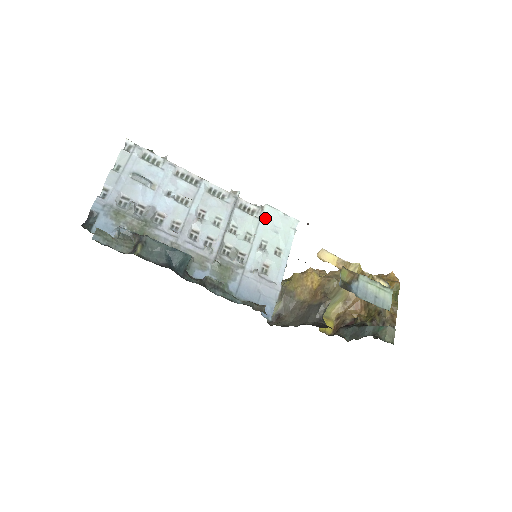
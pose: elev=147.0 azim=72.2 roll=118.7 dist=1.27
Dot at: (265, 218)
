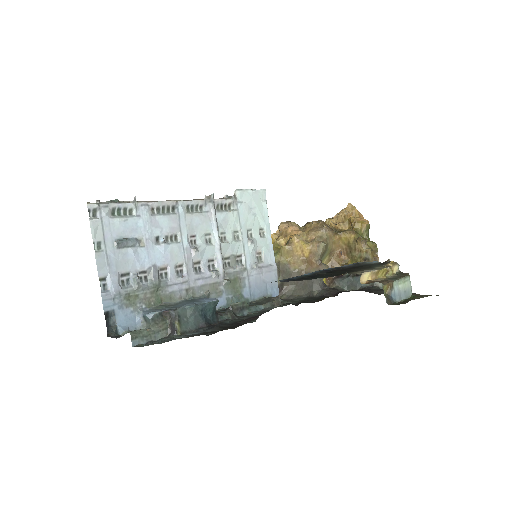
Dot at: (241, 206)
